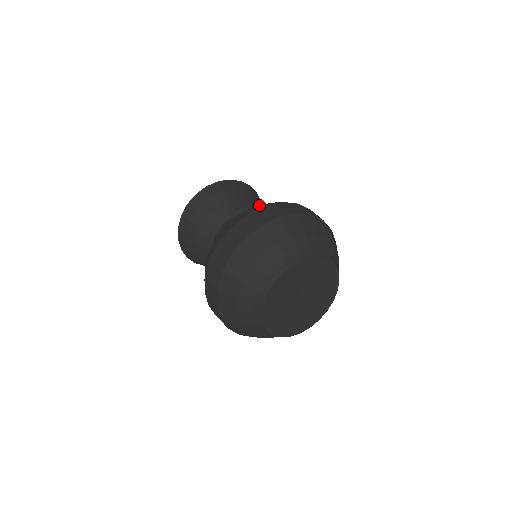
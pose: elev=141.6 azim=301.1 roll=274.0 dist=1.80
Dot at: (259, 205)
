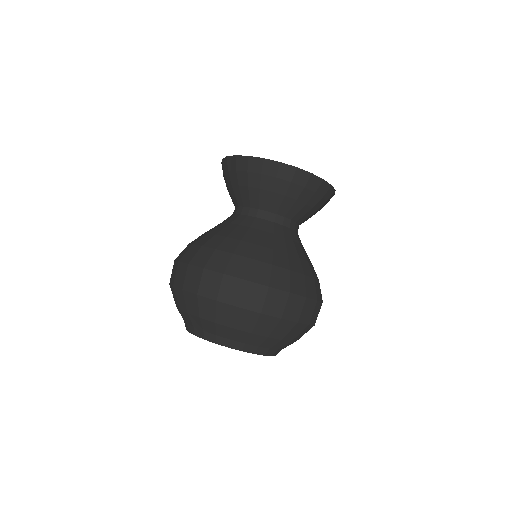
Dot at: (250, 264)
